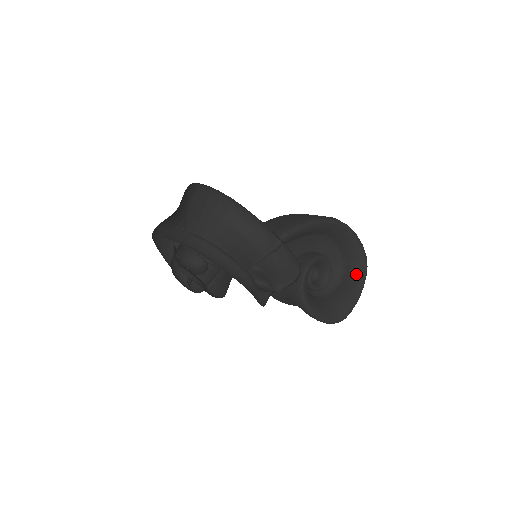
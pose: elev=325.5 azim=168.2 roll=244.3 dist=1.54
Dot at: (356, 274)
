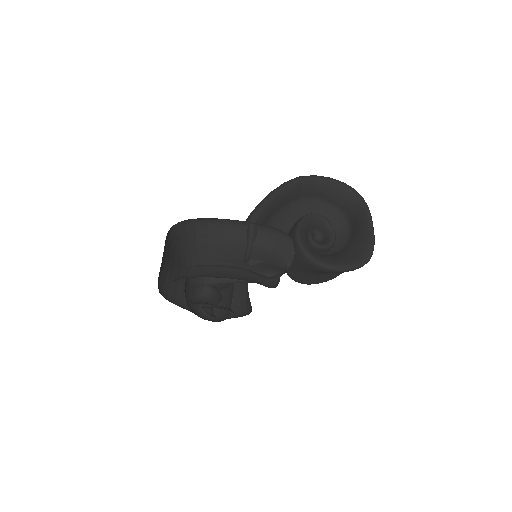
Dot at: (357, 210)
